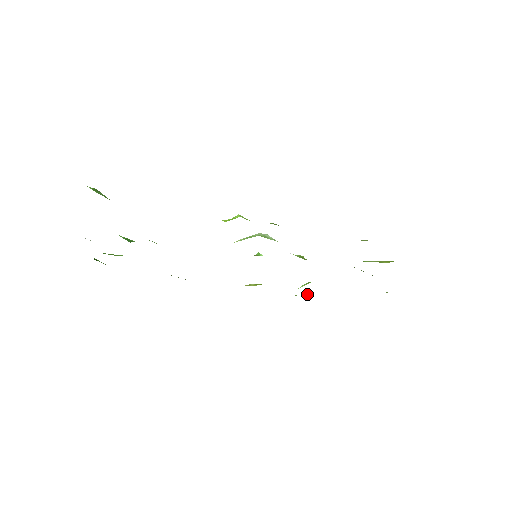
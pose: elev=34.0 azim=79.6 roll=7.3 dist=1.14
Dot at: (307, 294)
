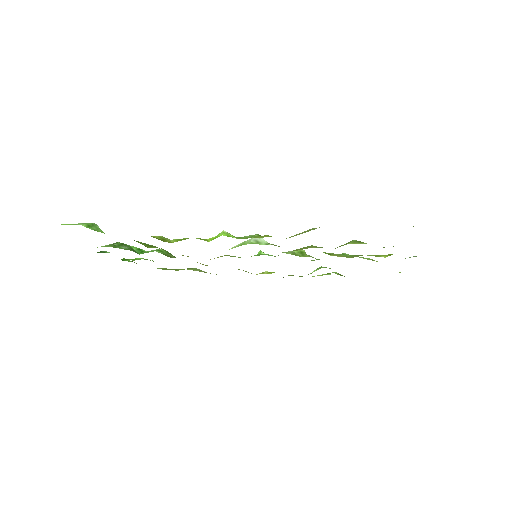
Dot at: occluded
